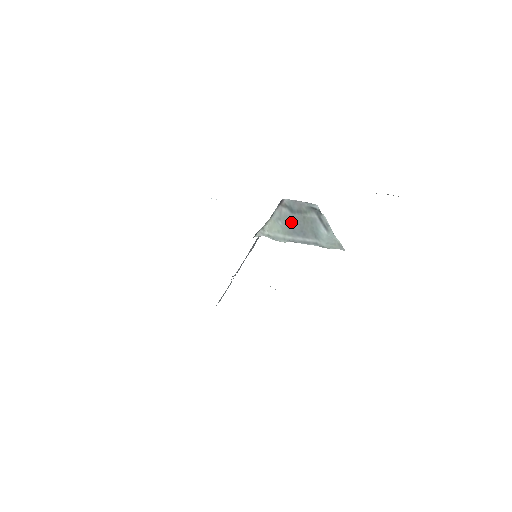
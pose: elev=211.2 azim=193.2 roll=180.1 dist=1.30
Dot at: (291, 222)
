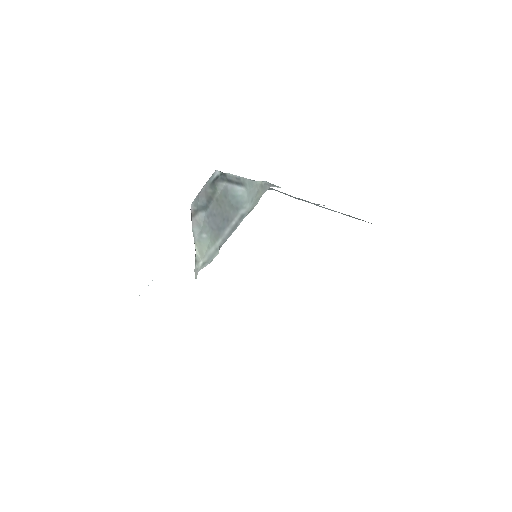
Dot at: (211, 222)
